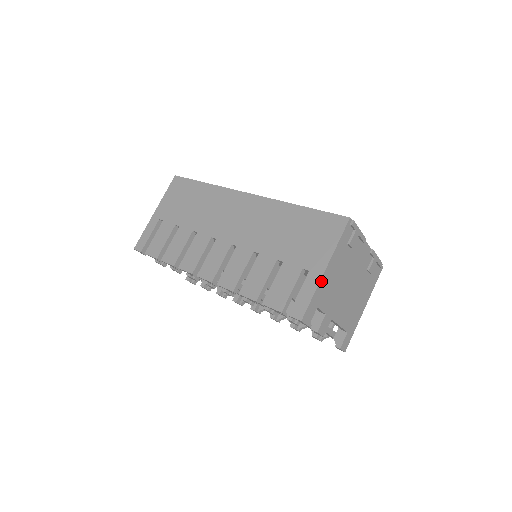
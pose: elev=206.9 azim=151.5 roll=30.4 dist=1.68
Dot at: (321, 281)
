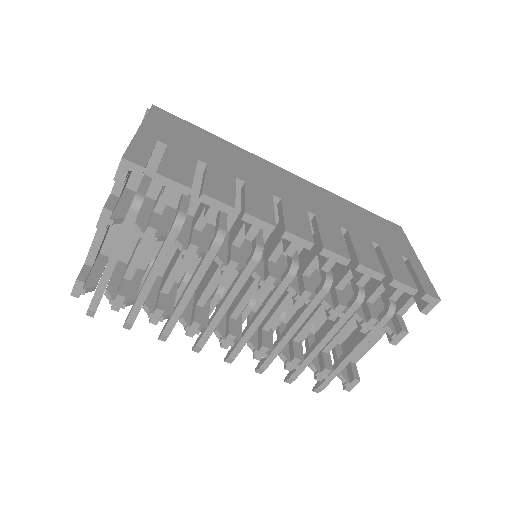
Dot at: occluded
